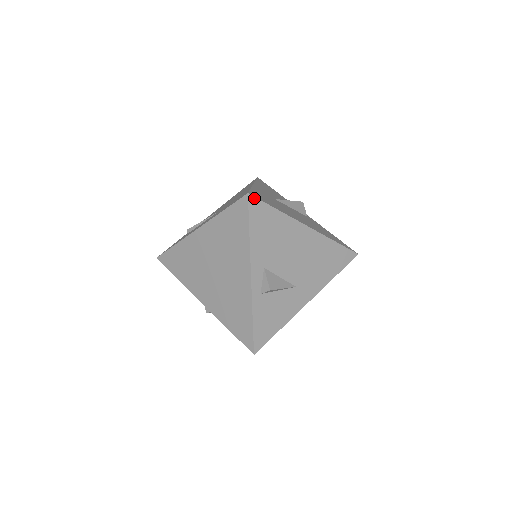
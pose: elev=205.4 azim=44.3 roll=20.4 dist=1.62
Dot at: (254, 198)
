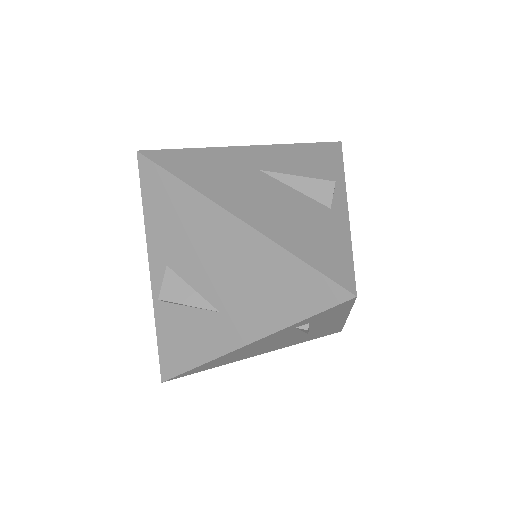
Dot at: (146, 159)
